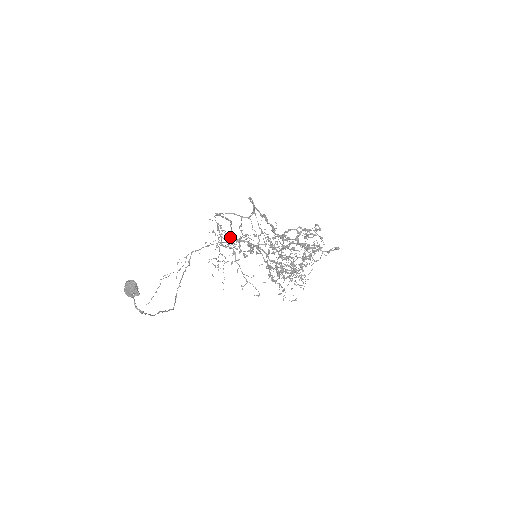
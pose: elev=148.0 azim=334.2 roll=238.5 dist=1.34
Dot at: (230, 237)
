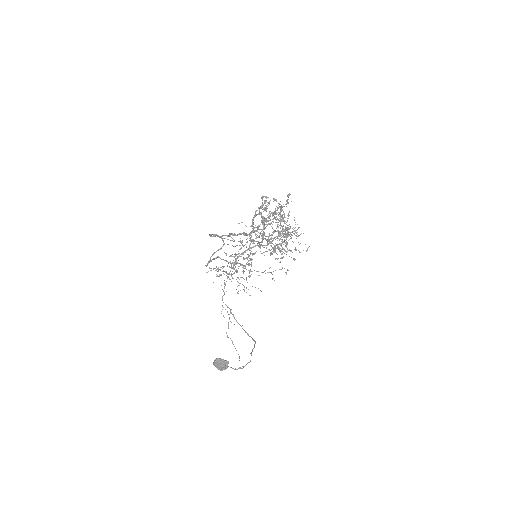
Dot at: (229, 267)
